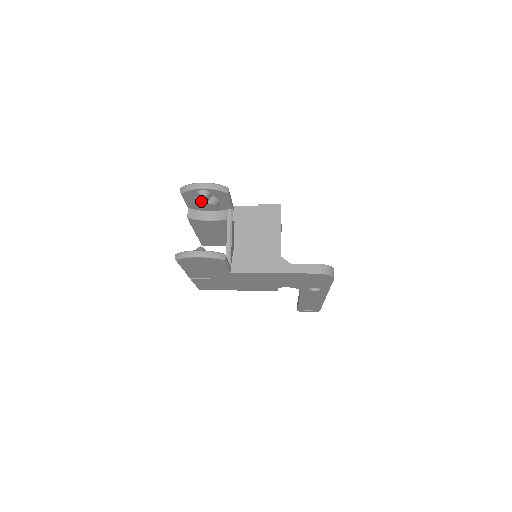
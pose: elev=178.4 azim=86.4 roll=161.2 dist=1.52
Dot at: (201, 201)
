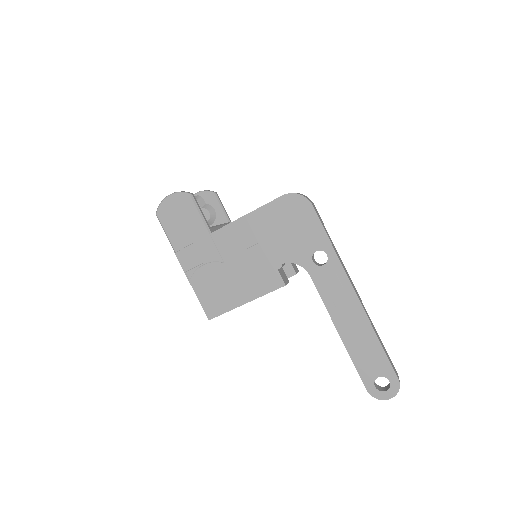
Dot at: occluded
